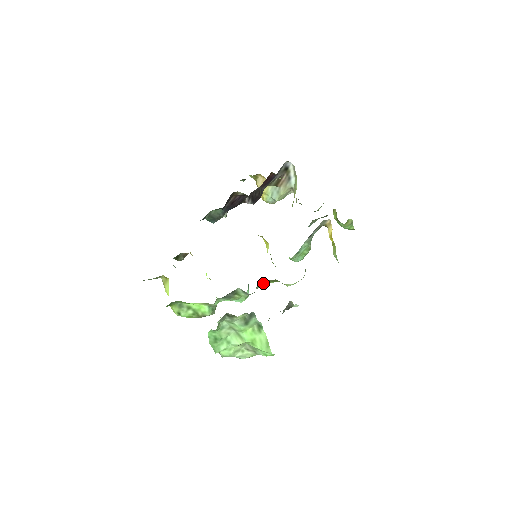
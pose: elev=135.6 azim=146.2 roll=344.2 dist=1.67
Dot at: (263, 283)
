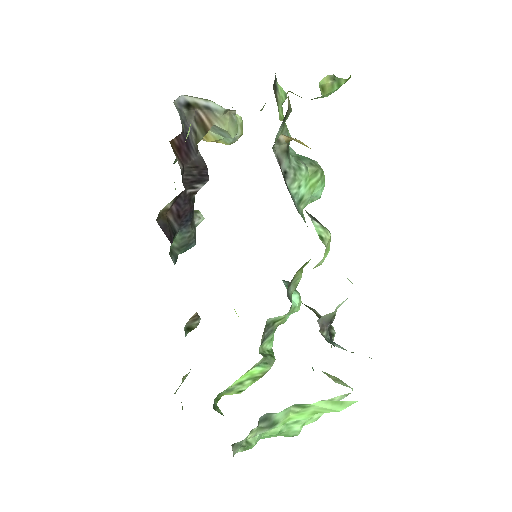
Dot at: (293, 281)
